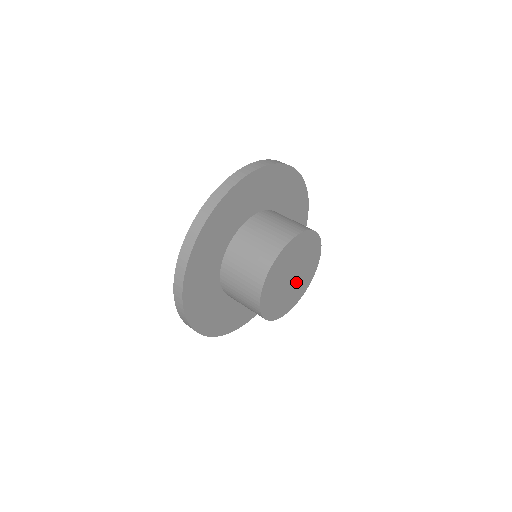
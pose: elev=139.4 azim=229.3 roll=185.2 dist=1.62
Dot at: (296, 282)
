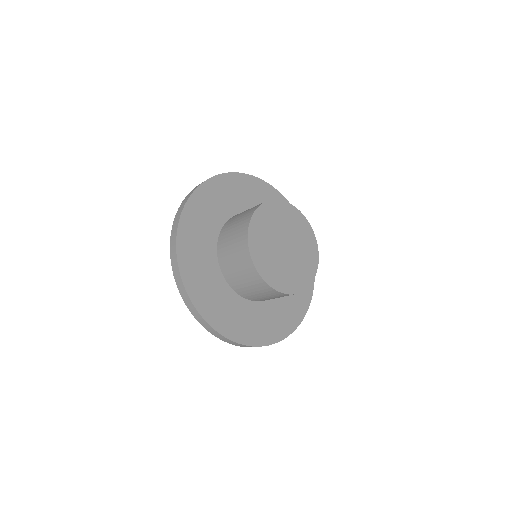
Dot at: (282, 260)
